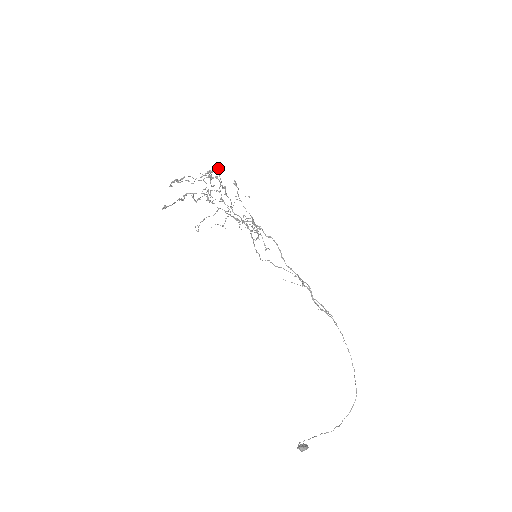
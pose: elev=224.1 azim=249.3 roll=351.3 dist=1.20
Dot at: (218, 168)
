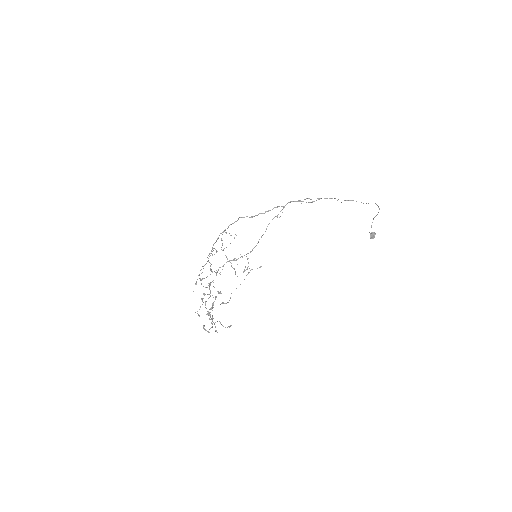
Dot at: occluded
